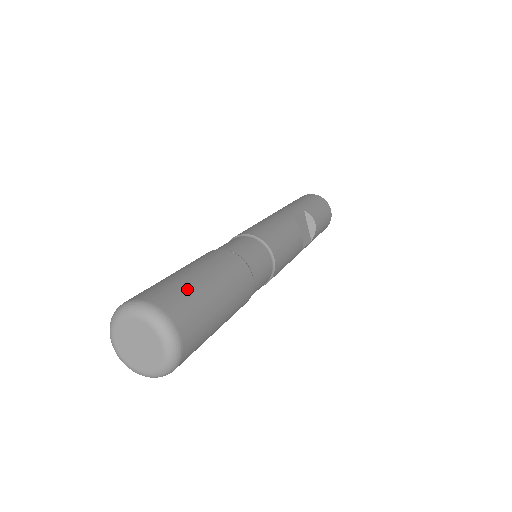
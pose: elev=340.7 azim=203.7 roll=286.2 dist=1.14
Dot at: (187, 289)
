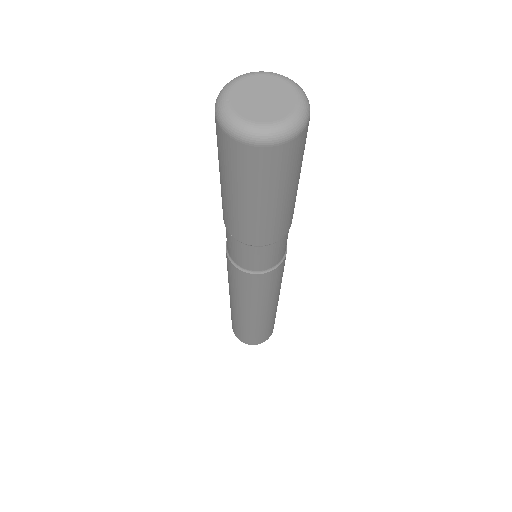
Dot at: occluded
